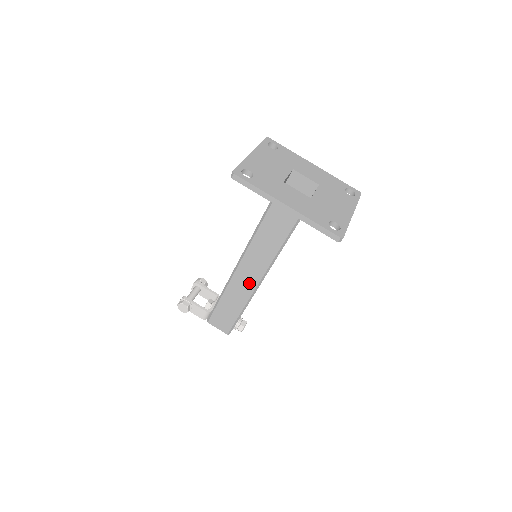
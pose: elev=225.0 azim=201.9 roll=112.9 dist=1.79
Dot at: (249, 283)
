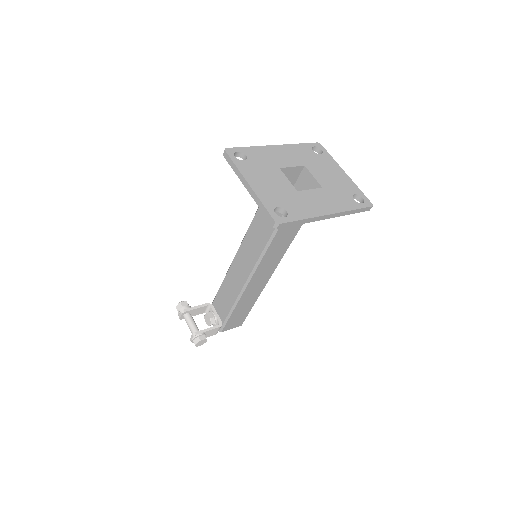
Dot at: (263, 281)
